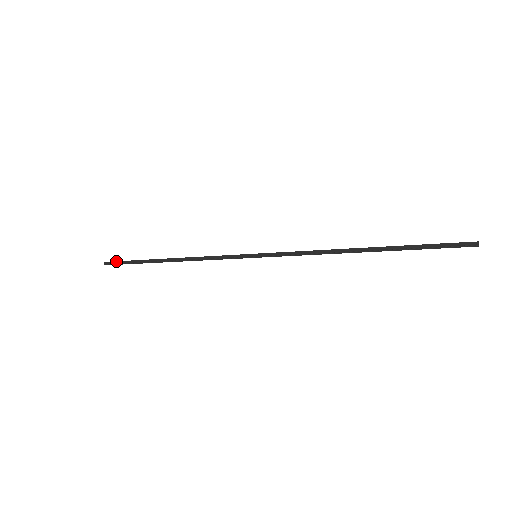
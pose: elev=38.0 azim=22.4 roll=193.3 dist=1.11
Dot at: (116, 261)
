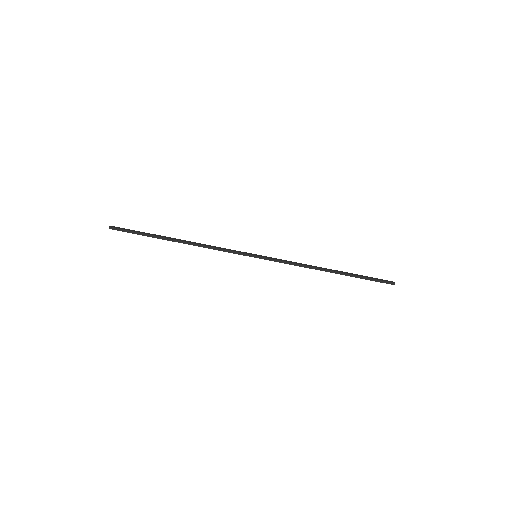
Dot at: (123, 230)
